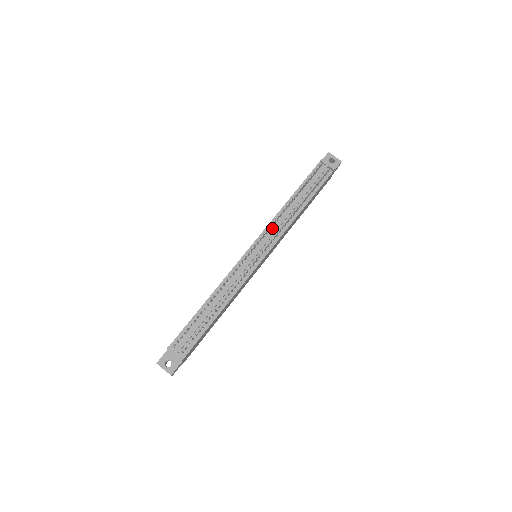
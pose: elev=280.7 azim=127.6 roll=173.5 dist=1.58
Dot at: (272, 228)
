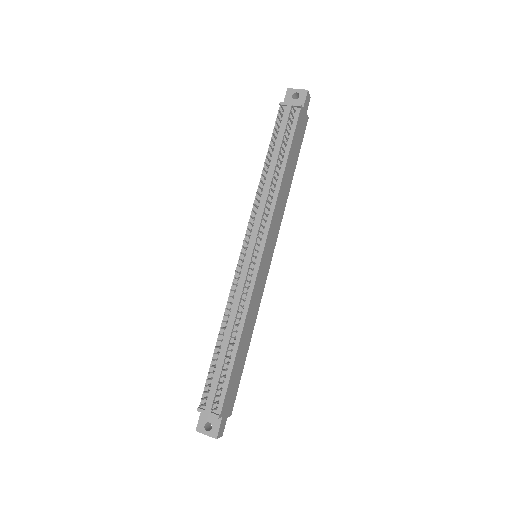
Dot at: (257, 215)
